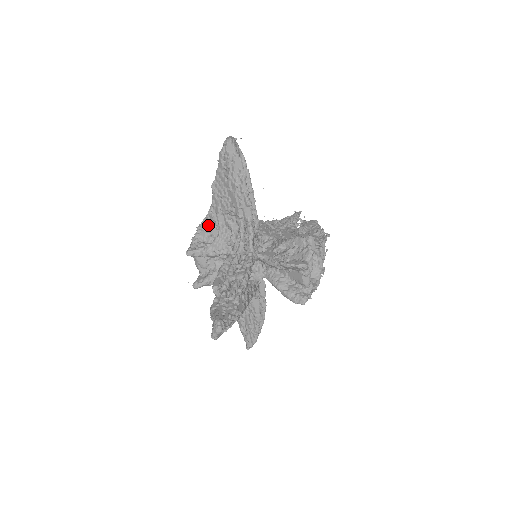
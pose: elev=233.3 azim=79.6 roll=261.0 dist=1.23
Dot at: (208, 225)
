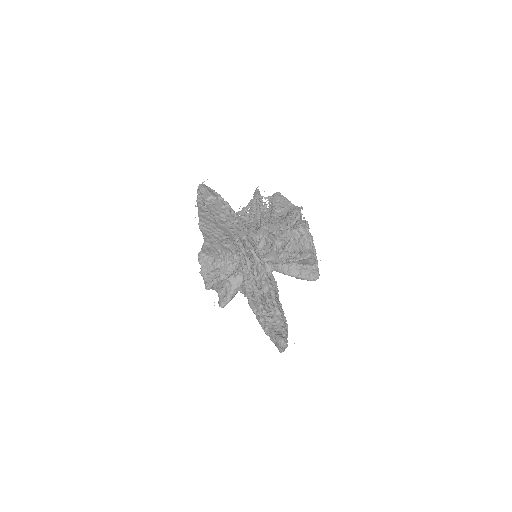
Dot at: (207, 255)
